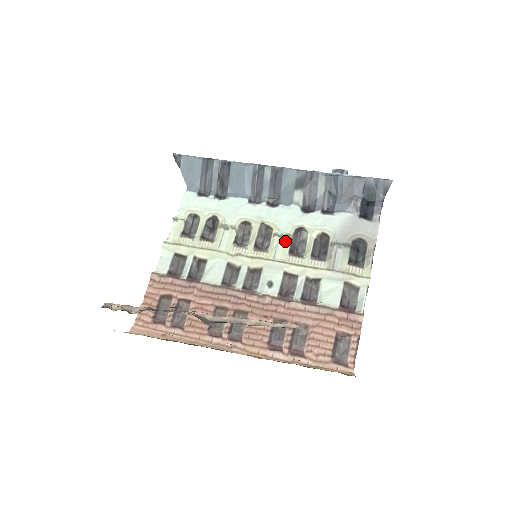
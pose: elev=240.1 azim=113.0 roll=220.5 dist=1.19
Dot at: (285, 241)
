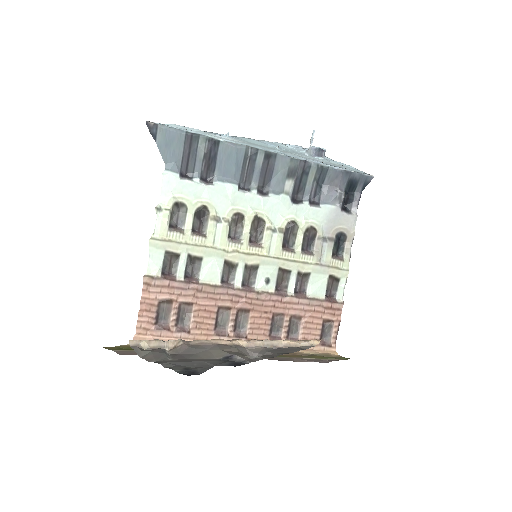
Dot at: (278, 236)
